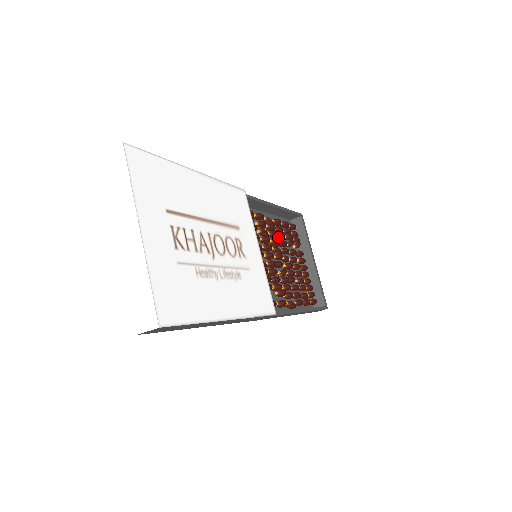
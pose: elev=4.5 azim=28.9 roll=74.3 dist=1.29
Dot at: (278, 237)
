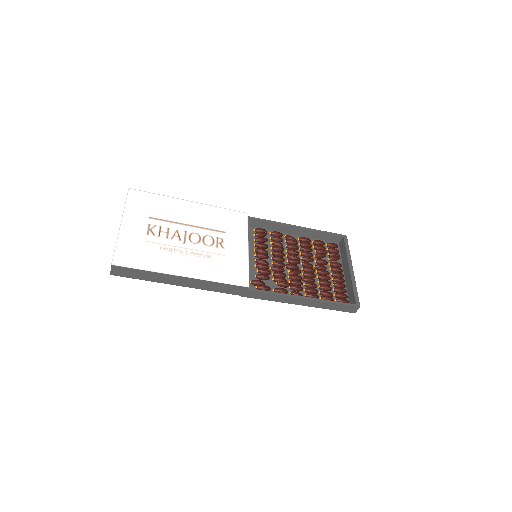
Dot at: (301, 249)
